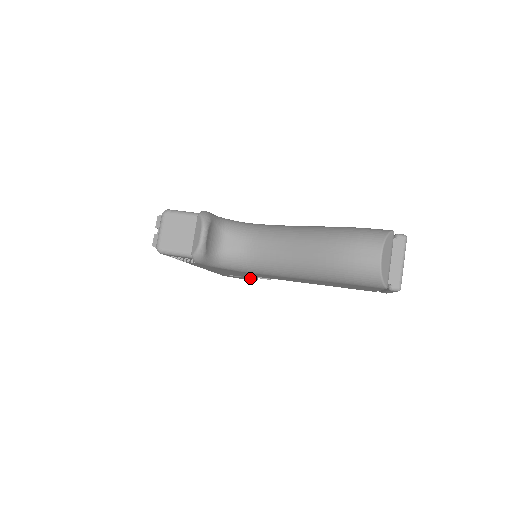
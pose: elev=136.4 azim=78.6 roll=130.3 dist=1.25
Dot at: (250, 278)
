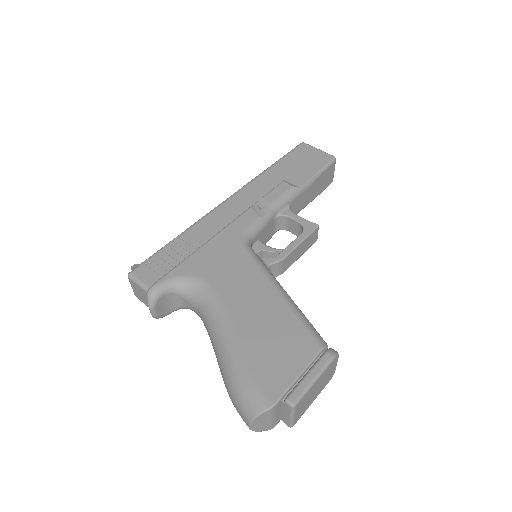
Dot at: occluded
